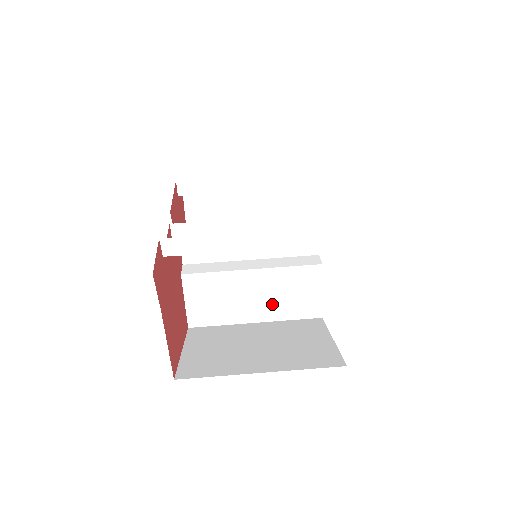
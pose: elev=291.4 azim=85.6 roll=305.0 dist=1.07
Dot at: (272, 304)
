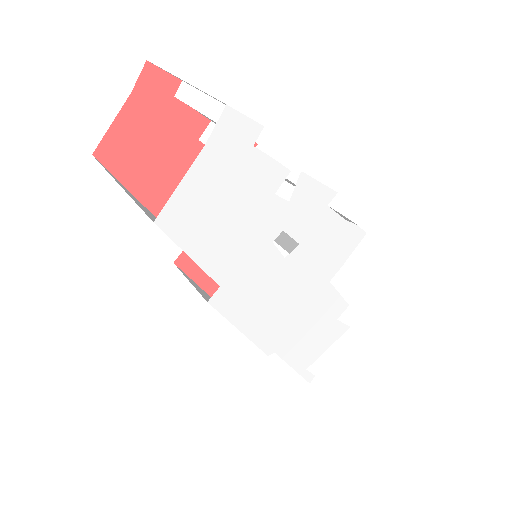
Dot at: occluded
